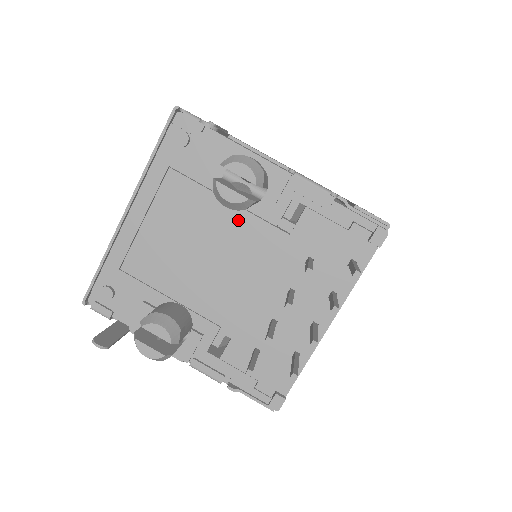
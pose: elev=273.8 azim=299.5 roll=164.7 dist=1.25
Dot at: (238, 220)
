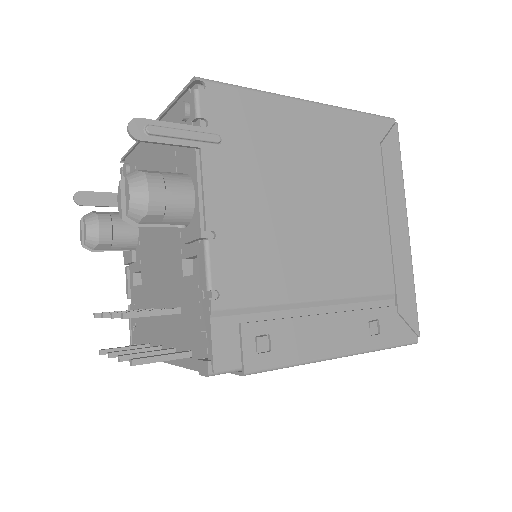
Dot at: occluded
